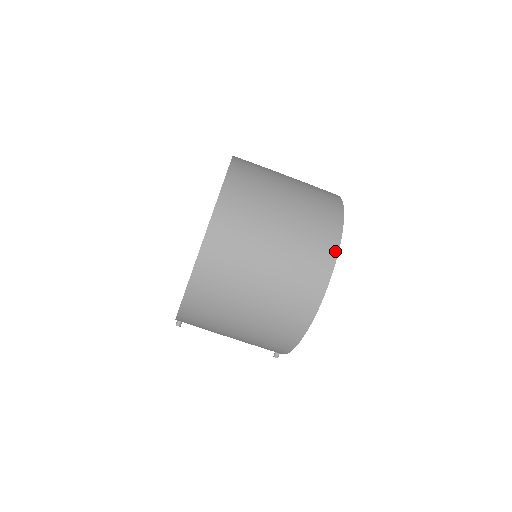
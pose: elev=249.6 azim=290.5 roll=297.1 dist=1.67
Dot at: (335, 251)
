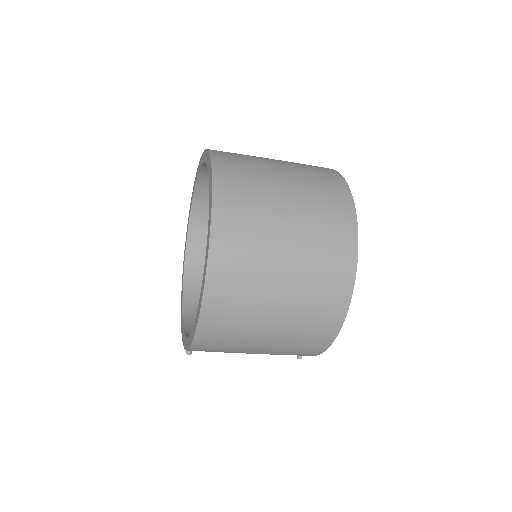
Dot at: (354, 246)
